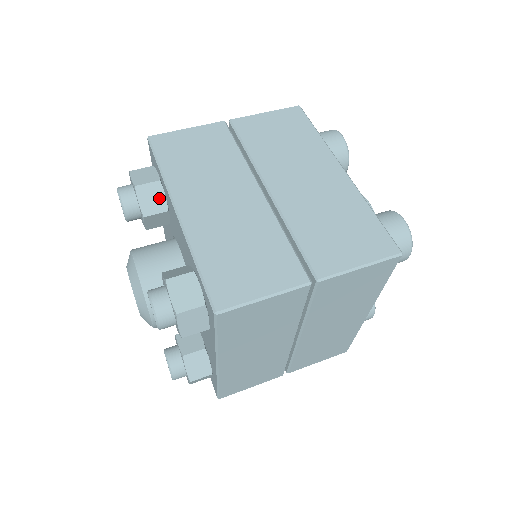
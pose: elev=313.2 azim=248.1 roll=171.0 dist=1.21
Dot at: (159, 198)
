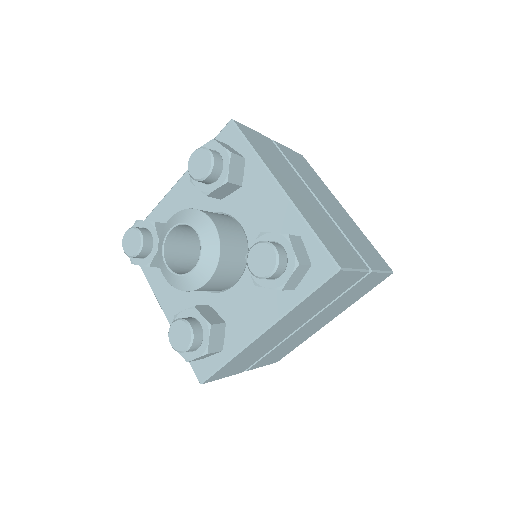
Dot at: occluded
